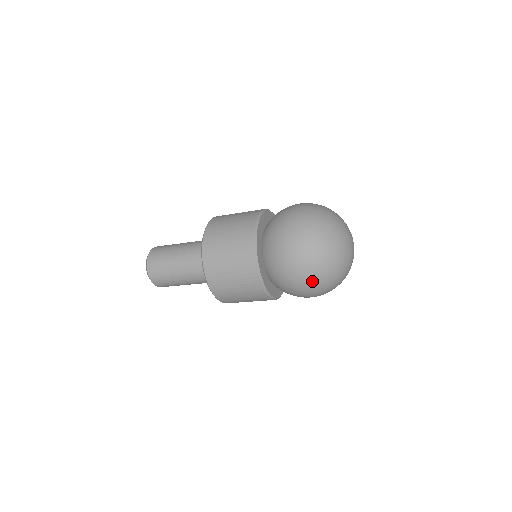
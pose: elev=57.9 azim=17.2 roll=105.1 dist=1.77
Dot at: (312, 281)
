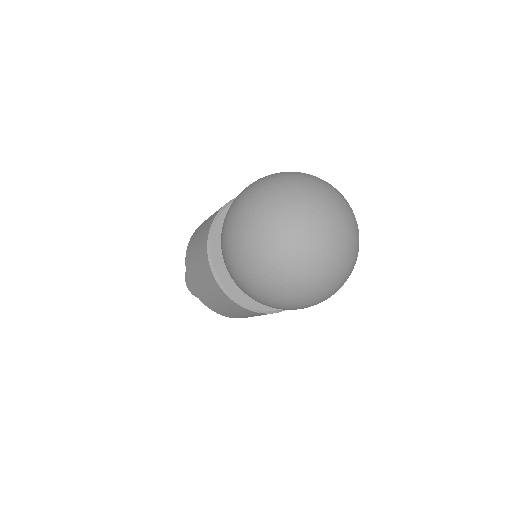
Dot at: (242, 201)
